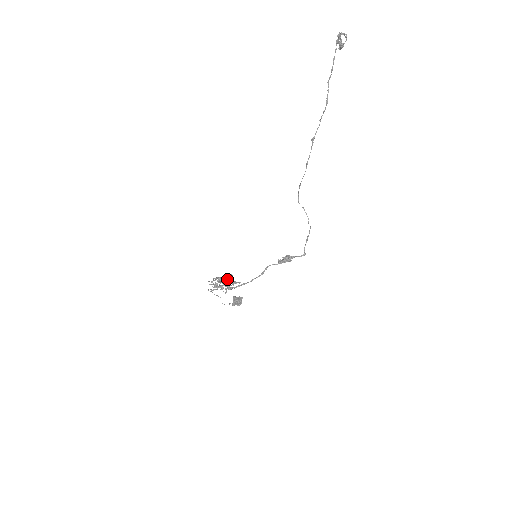
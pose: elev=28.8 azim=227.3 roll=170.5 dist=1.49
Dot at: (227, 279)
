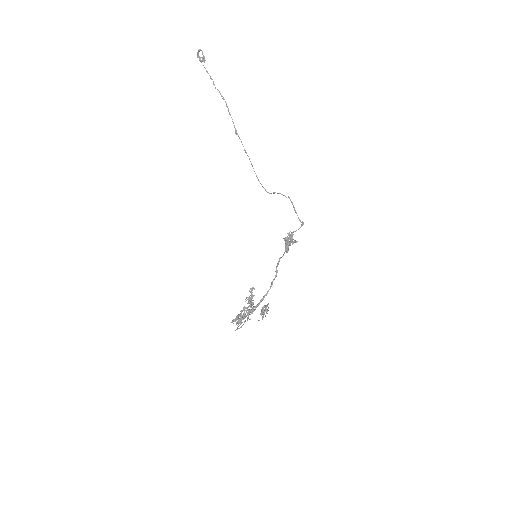
Dot at: (250, 310)
